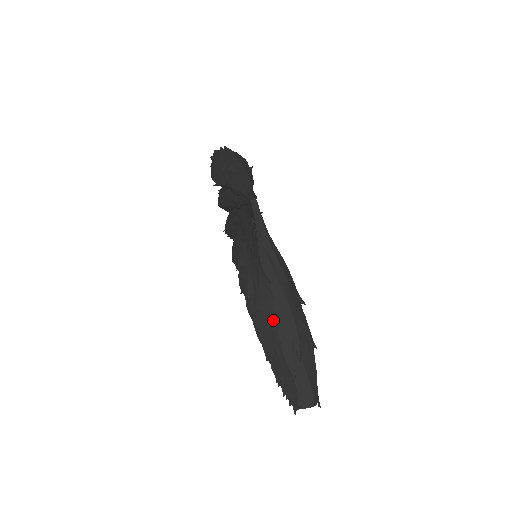
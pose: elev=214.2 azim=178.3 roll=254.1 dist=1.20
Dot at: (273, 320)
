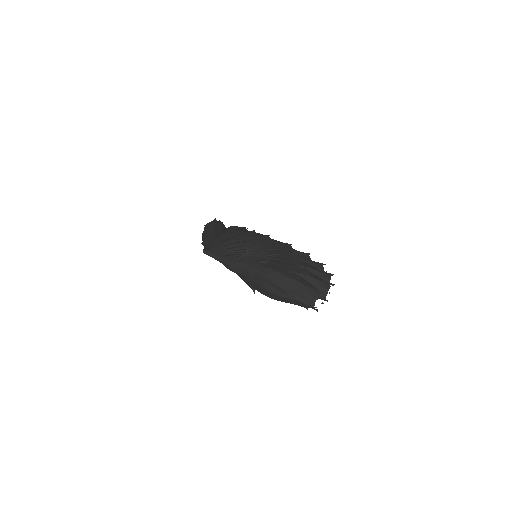
Dot at: (259, 287)
